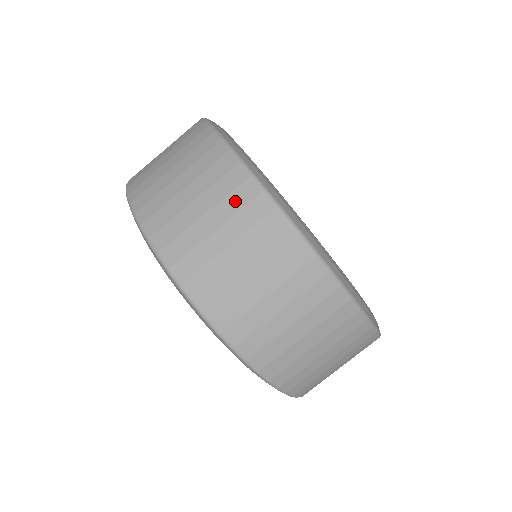
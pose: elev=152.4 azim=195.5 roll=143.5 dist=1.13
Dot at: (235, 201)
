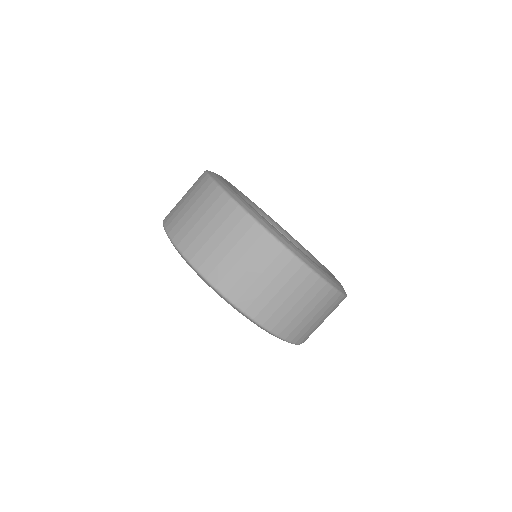
Dot at: (198, 187)
